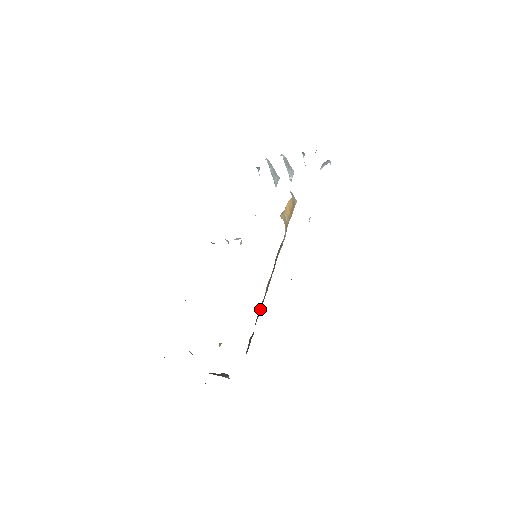
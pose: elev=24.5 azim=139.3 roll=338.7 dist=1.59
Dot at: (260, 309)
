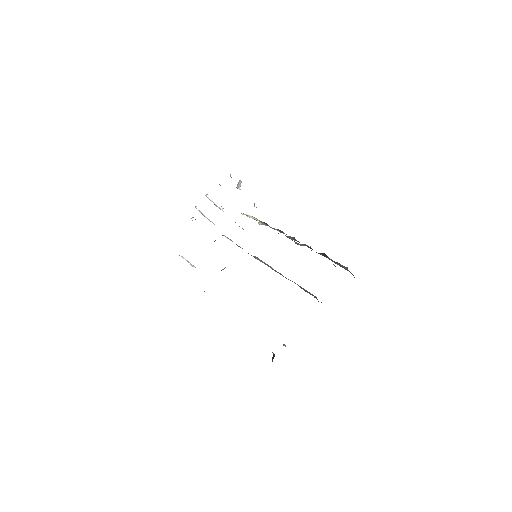
Dot at: occluded
